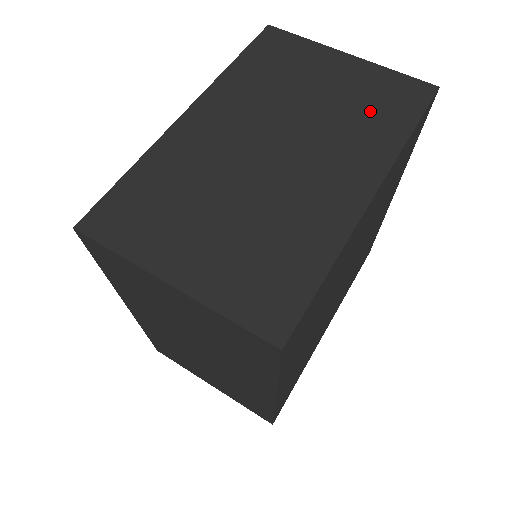
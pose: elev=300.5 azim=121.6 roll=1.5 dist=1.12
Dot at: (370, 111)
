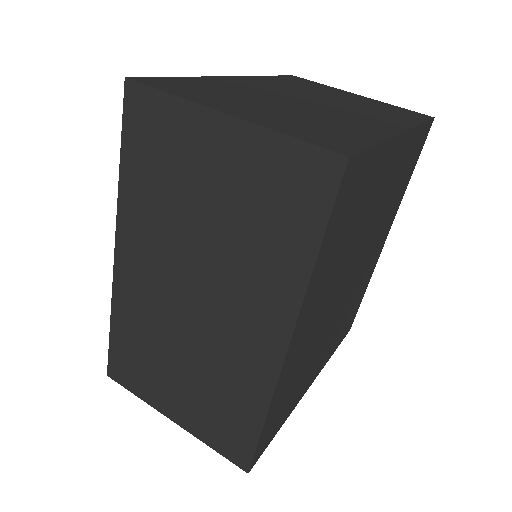
Dot at: (385, 110)
